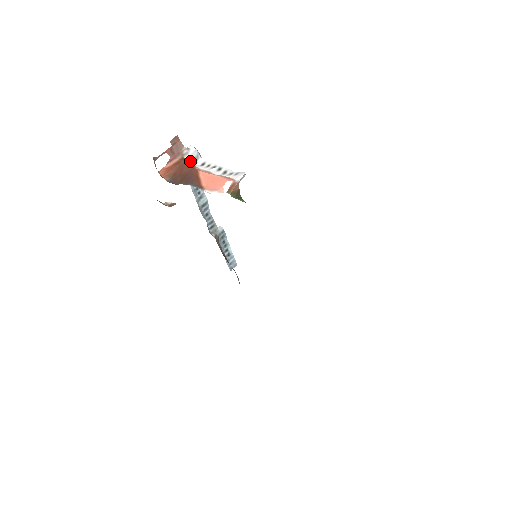
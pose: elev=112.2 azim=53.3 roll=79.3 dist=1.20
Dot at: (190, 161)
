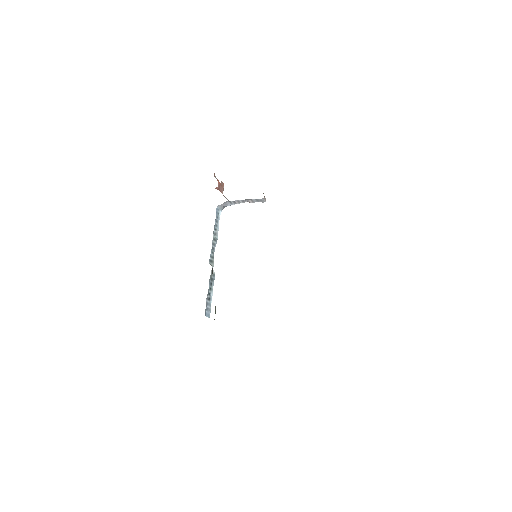
Dot at: (226, 198)
